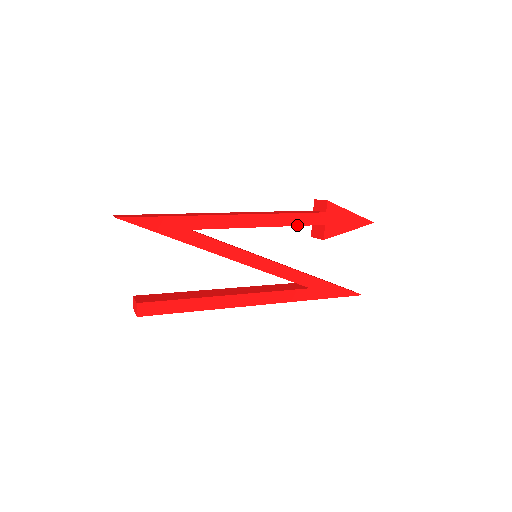
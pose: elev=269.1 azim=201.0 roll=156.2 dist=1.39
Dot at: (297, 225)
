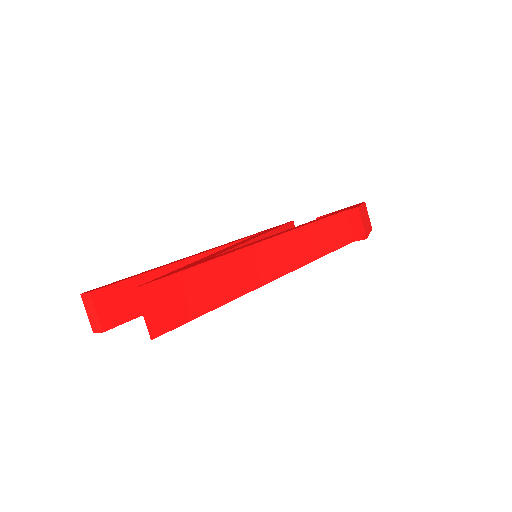
Dot at: occluded
